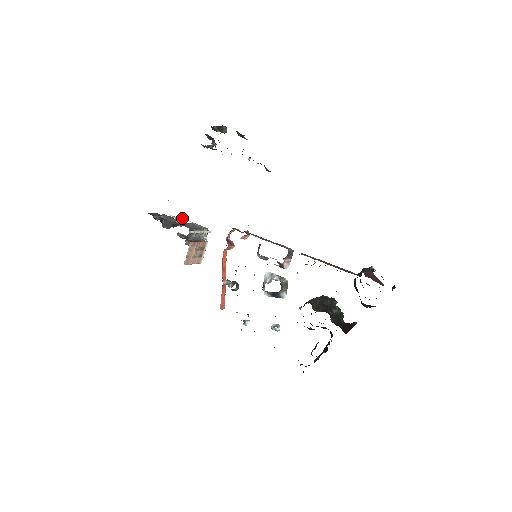
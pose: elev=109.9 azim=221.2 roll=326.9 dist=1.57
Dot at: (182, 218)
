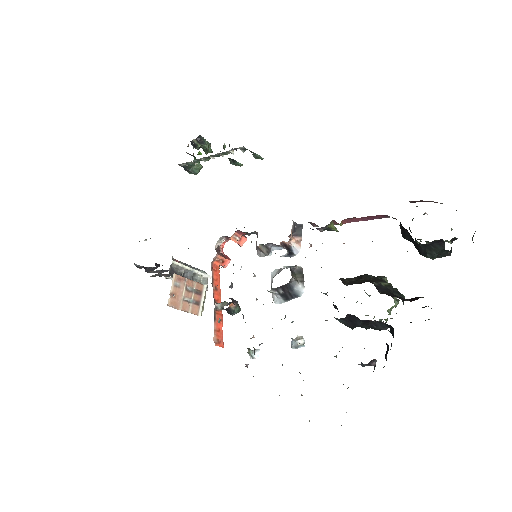
Dot at: occluded
